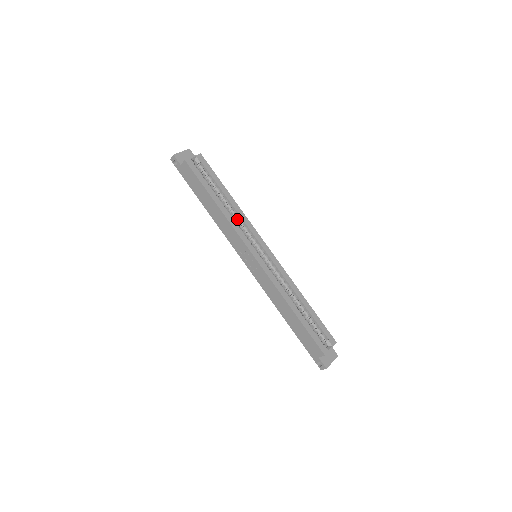
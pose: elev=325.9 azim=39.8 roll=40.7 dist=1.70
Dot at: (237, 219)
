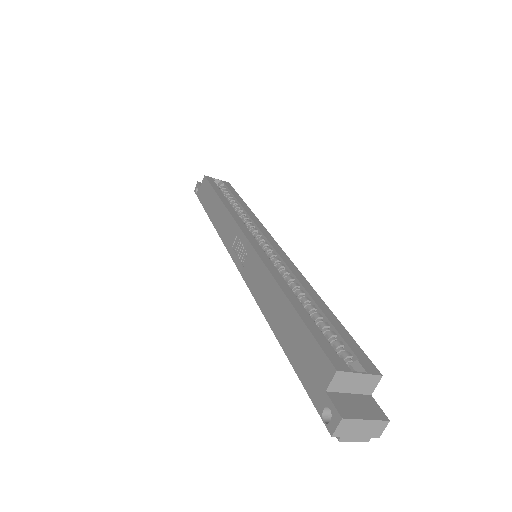
Dot at: (244, 218)
